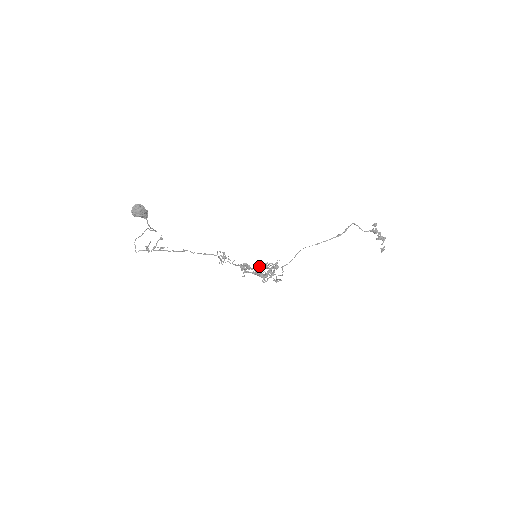
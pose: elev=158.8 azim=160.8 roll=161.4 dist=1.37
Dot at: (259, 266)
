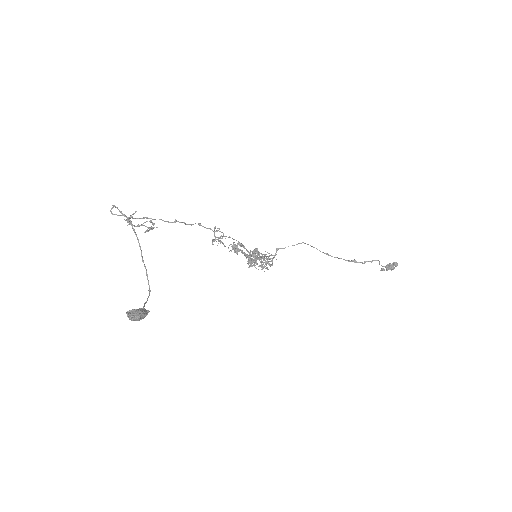
Dot at: (253, 251)
